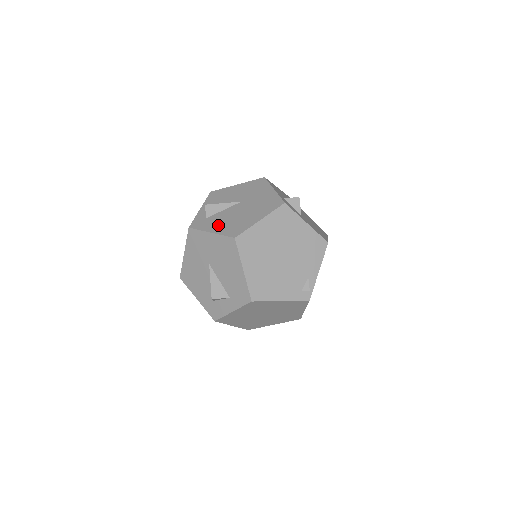
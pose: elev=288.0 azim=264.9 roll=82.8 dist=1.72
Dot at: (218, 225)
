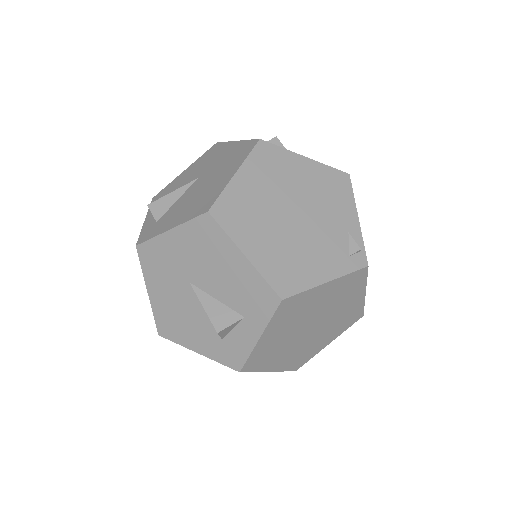
Dot at: (176, 216)
